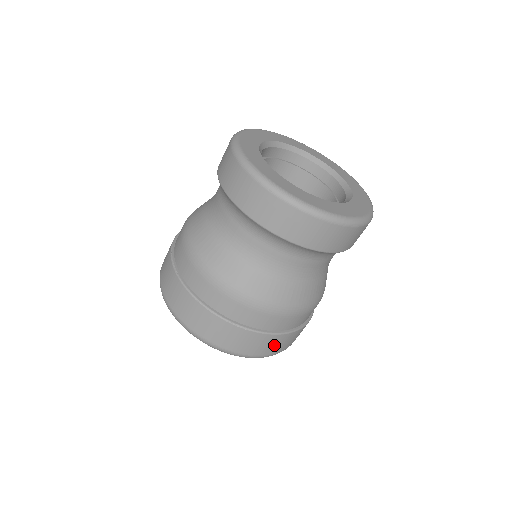
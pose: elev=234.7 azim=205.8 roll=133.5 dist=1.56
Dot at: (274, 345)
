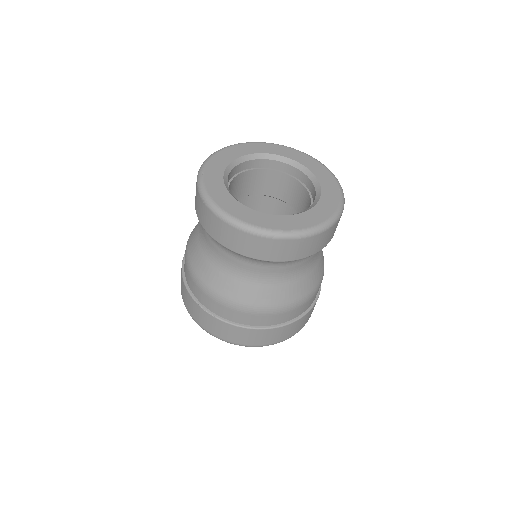
Dot at: (247, 337)
